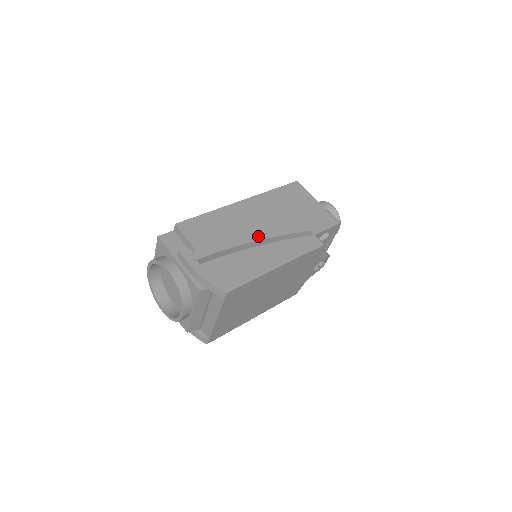
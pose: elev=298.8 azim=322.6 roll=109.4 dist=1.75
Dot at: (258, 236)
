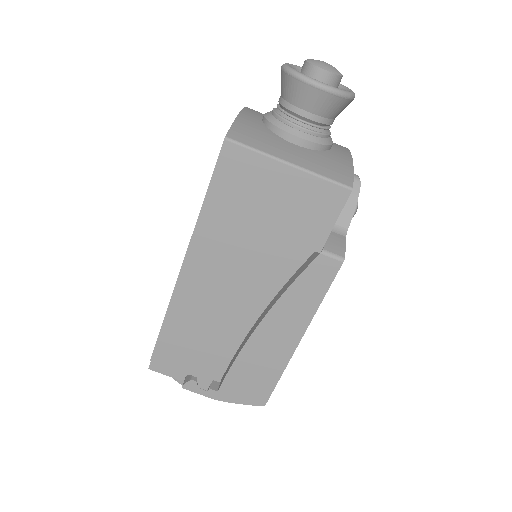
Dot at: (245, 313)
